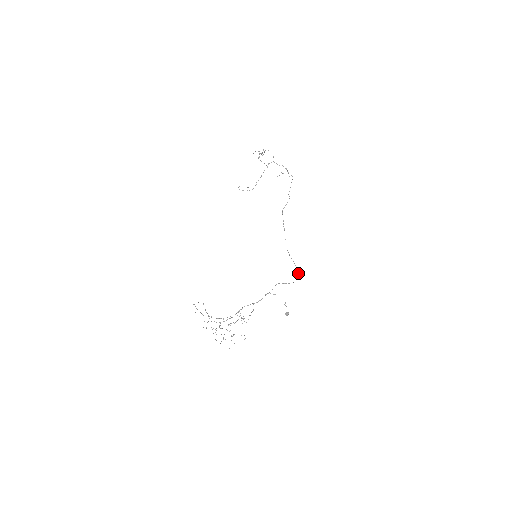
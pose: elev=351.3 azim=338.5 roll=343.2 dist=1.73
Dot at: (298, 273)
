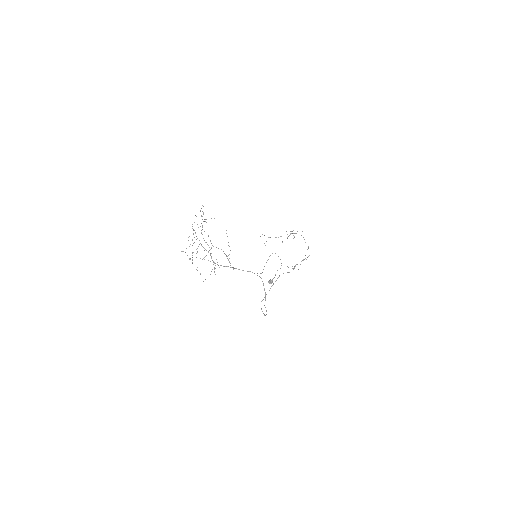
Dot at: (265, 315)
